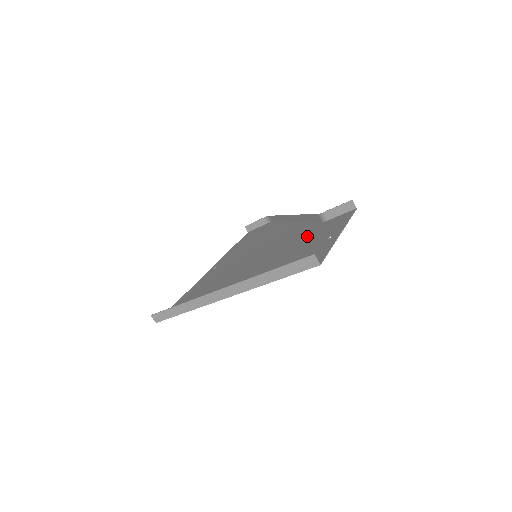
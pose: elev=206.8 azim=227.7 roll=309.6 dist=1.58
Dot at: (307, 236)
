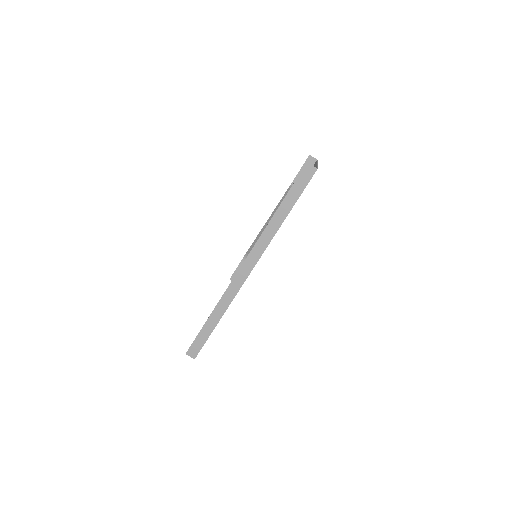
Dot at: occluded
